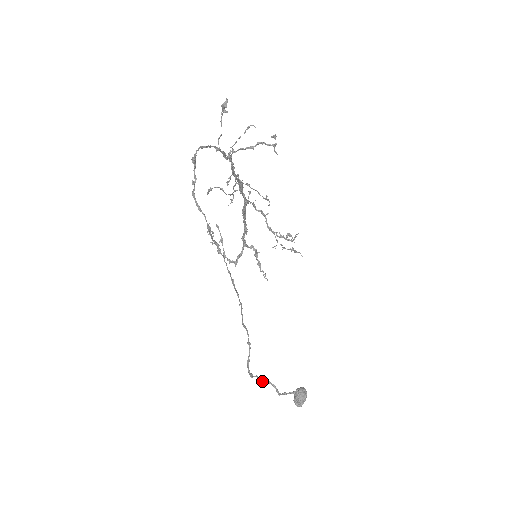
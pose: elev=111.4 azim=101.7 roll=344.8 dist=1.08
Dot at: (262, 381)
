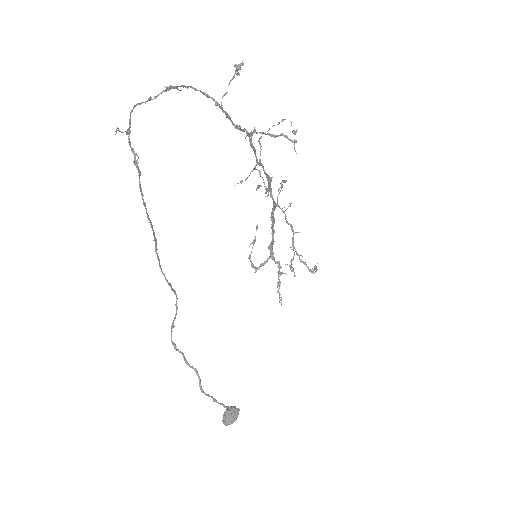
Dot at: (188, 364)
